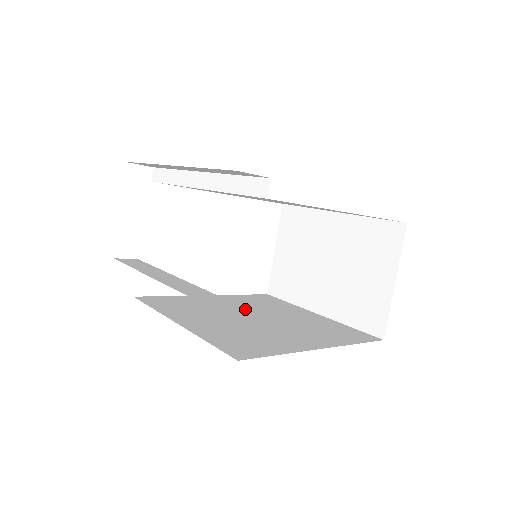
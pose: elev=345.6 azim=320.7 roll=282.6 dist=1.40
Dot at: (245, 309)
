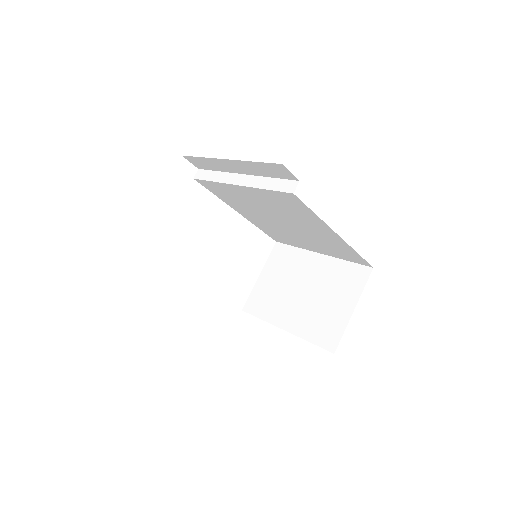
Dot at: occluded
